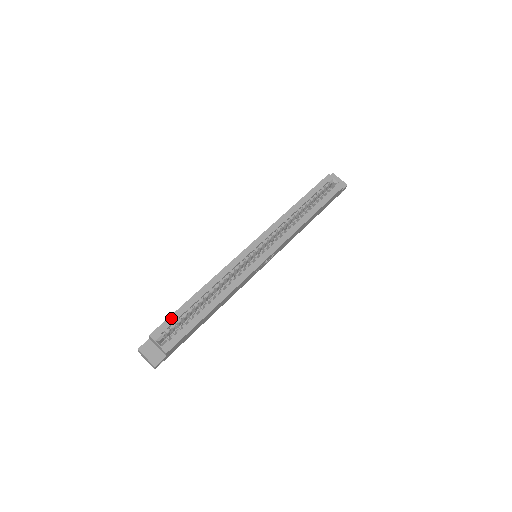
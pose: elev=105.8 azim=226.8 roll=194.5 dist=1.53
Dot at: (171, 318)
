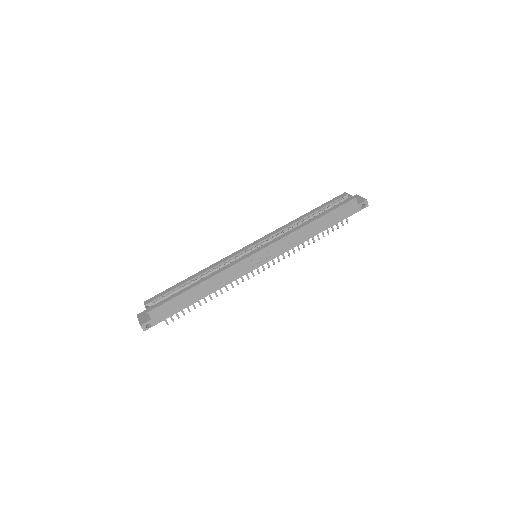
Dot at: (164, 292)
